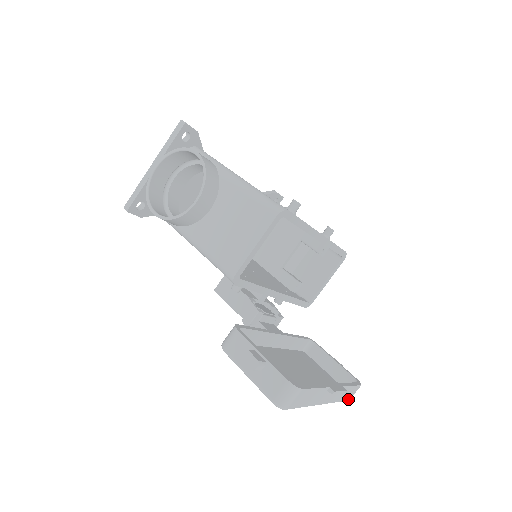
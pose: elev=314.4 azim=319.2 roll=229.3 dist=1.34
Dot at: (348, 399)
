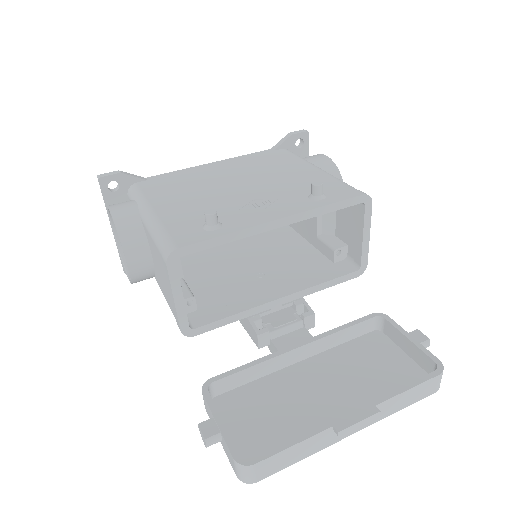
Dot at: (429, 394)
